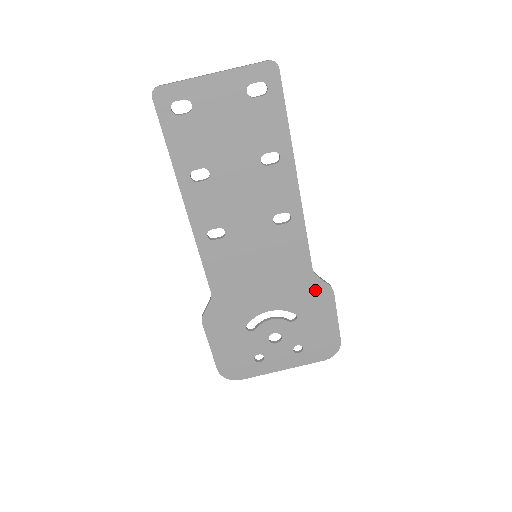
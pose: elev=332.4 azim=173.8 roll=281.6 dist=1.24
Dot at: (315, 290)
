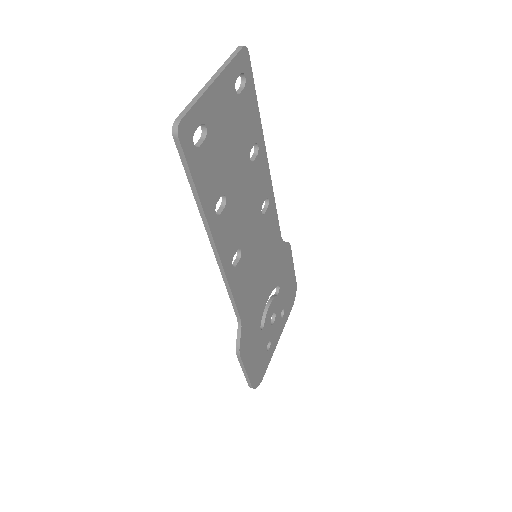
Dot at: (284, 254)
